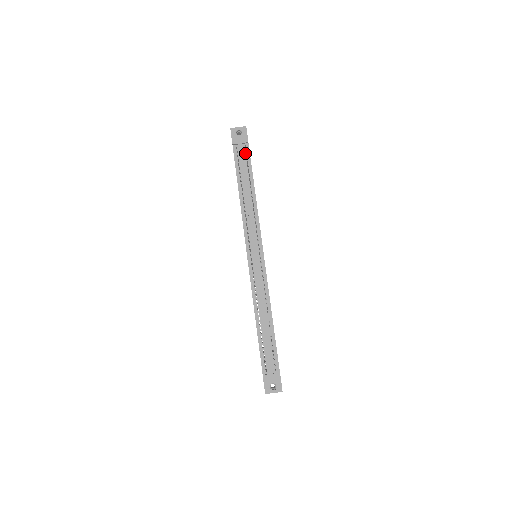
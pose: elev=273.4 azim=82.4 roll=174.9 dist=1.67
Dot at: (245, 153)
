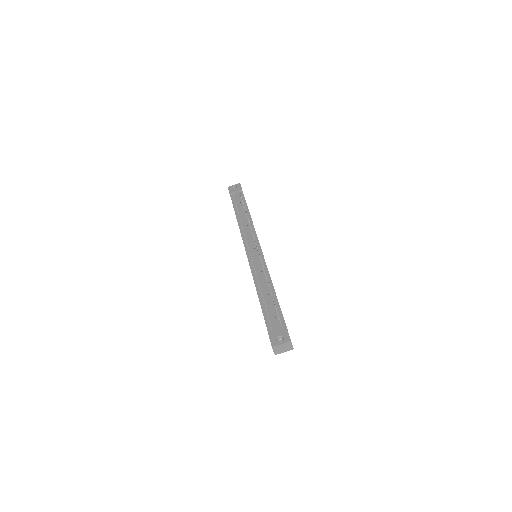
Dot at: (240, 196)
